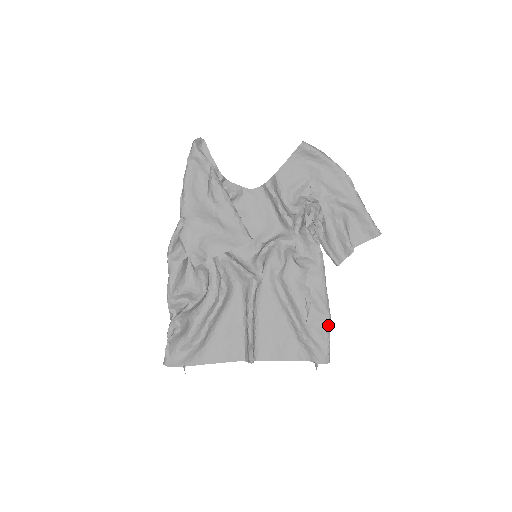
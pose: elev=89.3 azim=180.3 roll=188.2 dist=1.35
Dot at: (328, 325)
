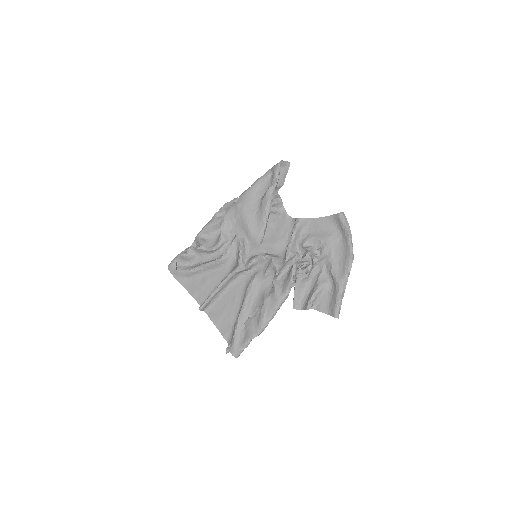
Dot at: (253, 335)
